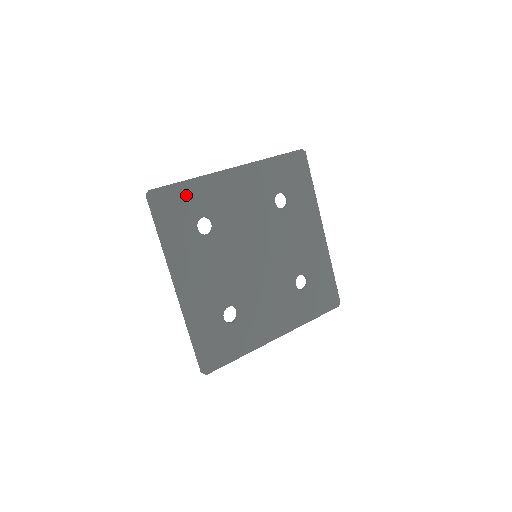
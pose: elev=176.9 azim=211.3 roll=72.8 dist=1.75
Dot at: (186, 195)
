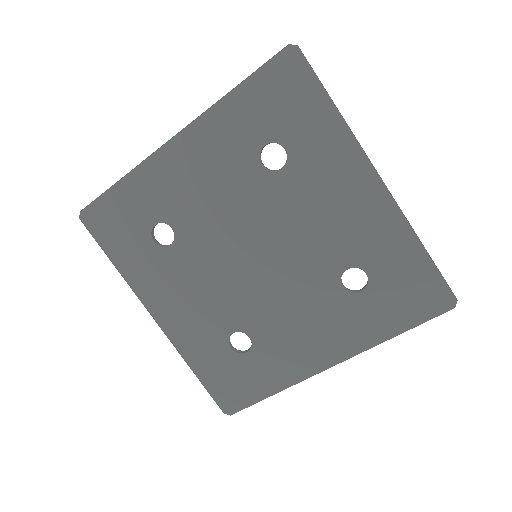
Dot at: (123, 202)
